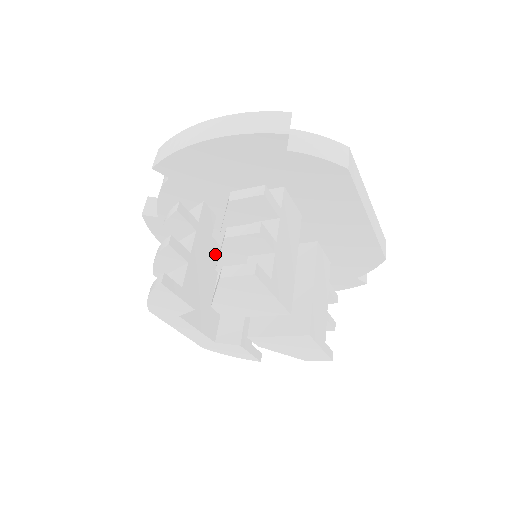
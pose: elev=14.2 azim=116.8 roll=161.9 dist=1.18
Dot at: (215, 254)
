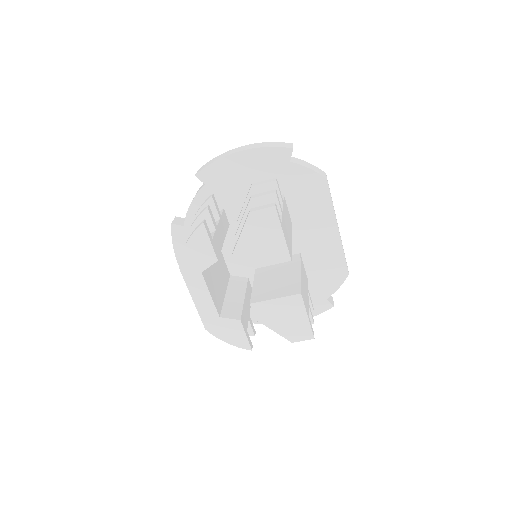
Dot at: (221, 261)
